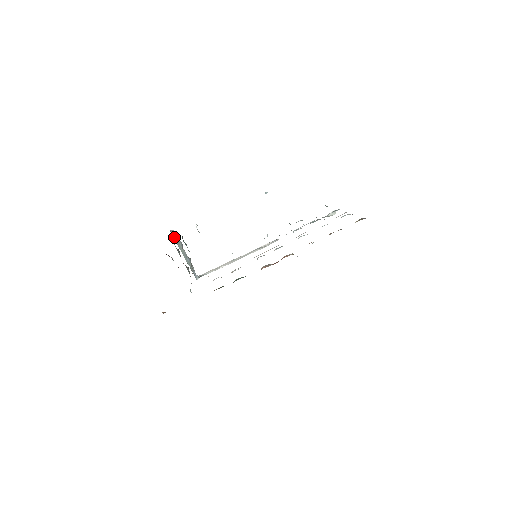
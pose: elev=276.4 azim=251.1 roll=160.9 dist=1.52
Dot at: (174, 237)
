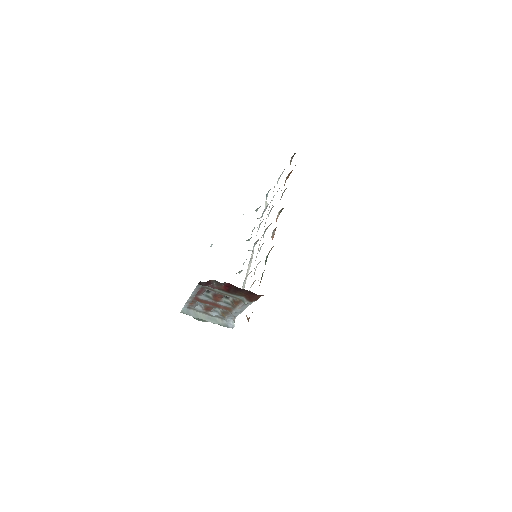
Dot at: (188, 314)
